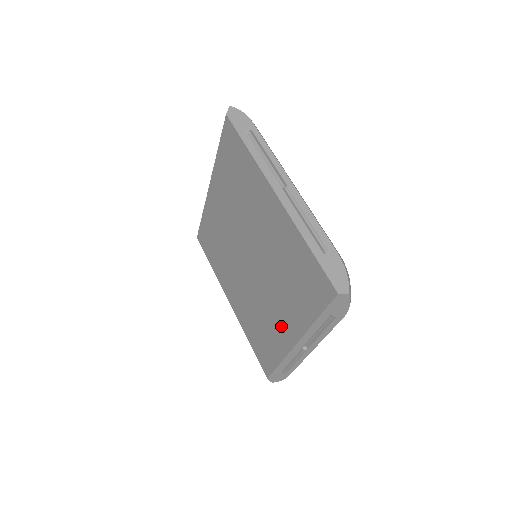
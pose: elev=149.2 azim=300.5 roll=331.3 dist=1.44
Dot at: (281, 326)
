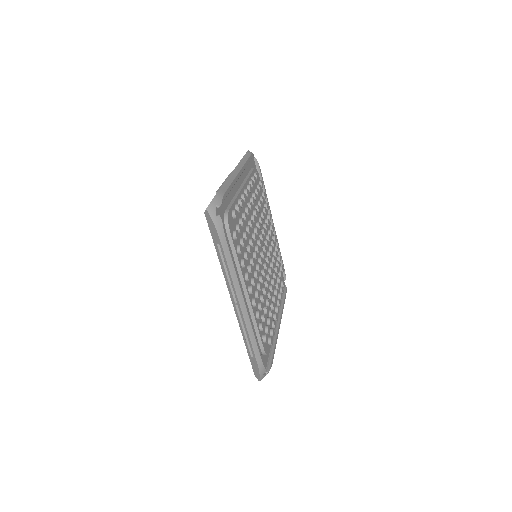
Dot at: occluded
